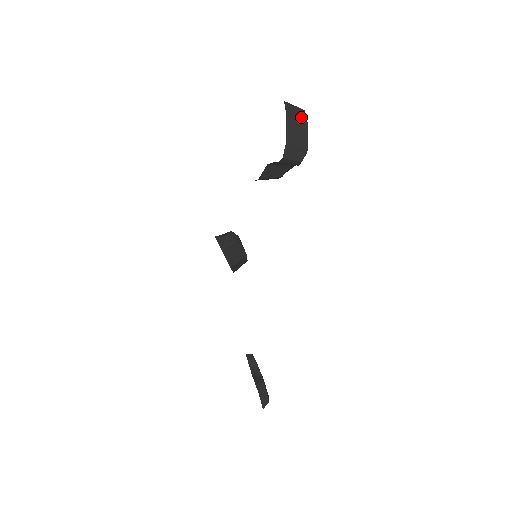
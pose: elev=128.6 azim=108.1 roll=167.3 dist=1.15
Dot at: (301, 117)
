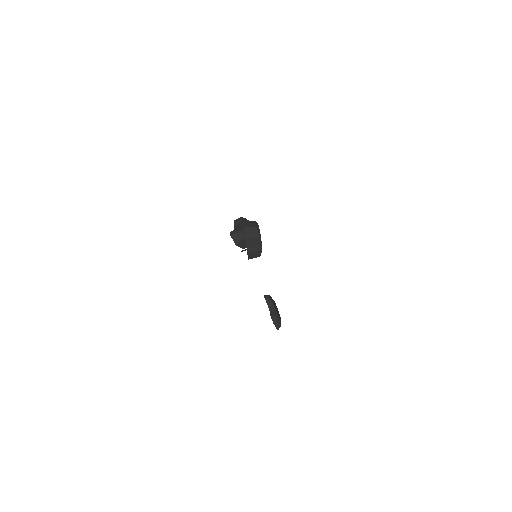
Dot at: (255, 234)
